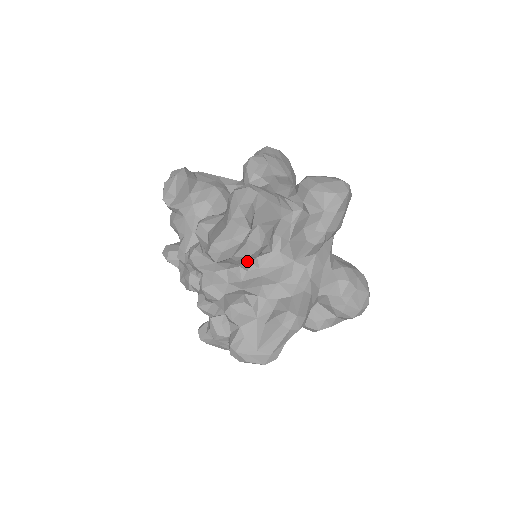
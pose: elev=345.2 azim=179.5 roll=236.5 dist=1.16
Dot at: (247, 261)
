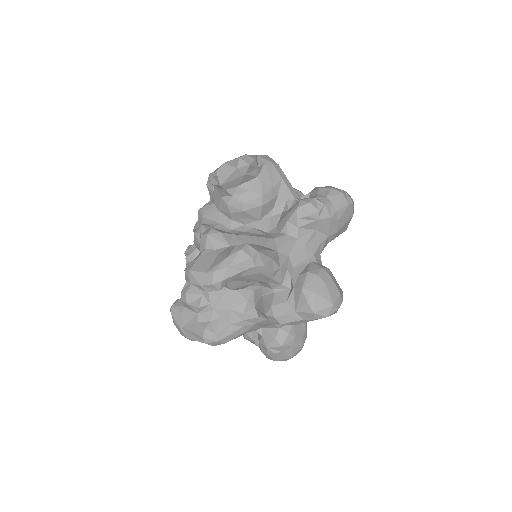
Dot at: occluded
